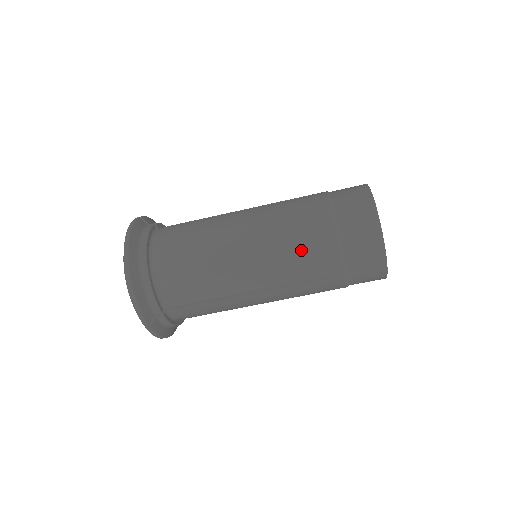
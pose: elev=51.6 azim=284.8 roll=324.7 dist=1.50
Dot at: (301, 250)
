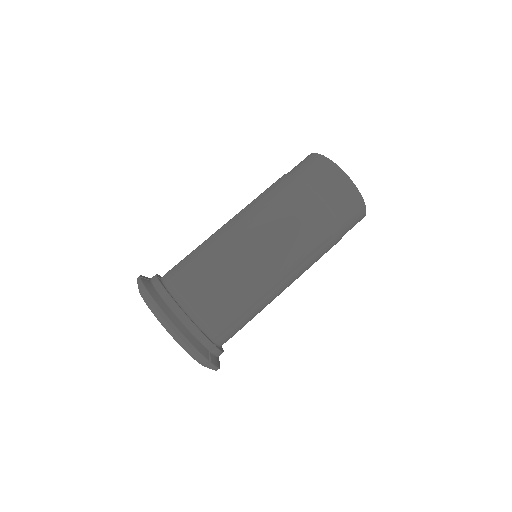
Dot at: (301, 227)
